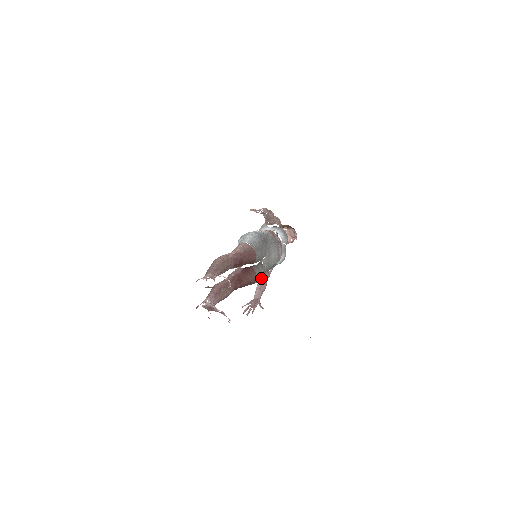
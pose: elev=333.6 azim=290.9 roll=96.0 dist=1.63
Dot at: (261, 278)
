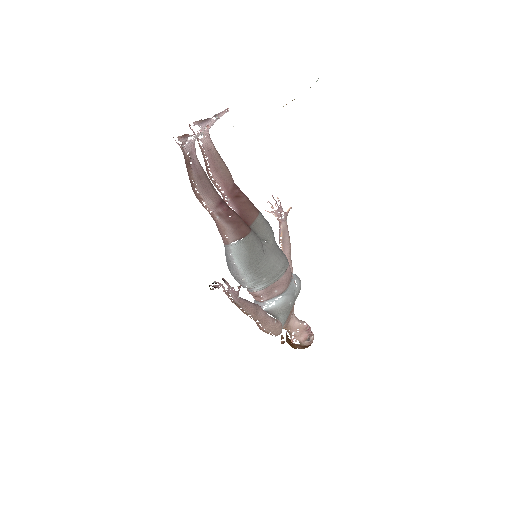
Dot at: (255, 248)
